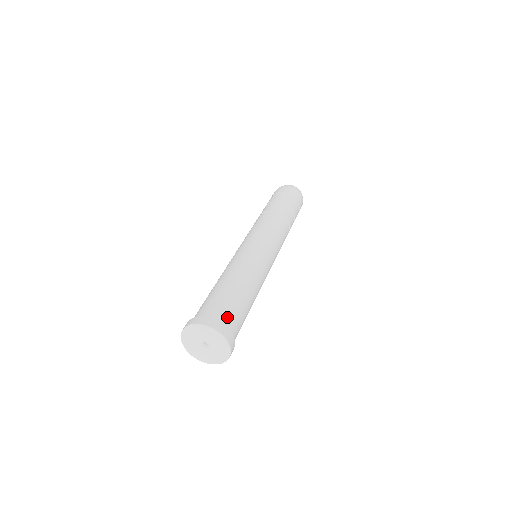
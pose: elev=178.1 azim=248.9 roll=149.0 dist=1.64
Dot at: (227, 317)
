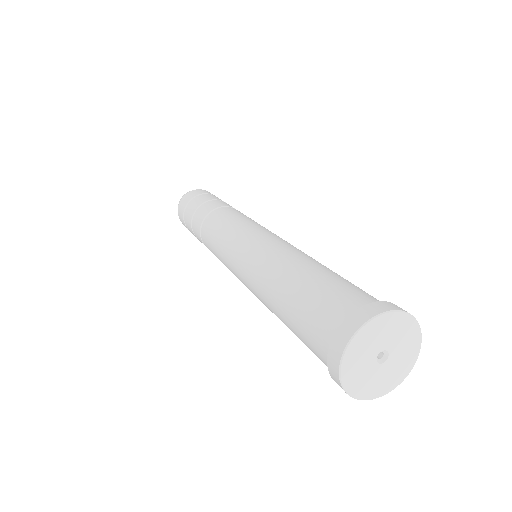
Dot at: occluded
